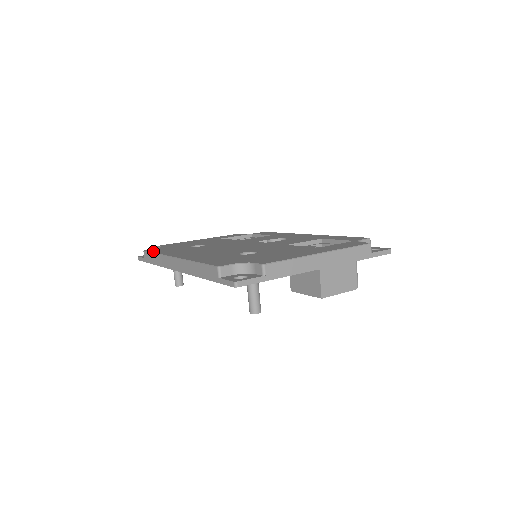
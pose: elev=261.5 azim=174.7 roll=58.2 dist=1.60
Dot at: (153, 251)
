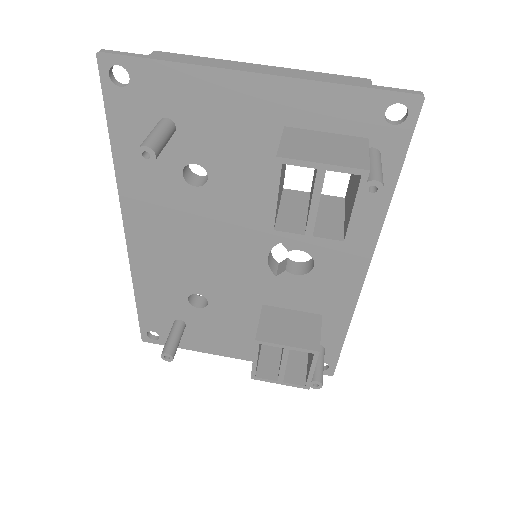
Dot at: occluded
